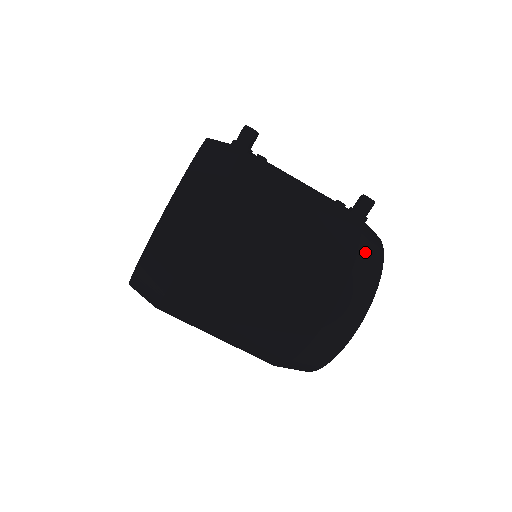
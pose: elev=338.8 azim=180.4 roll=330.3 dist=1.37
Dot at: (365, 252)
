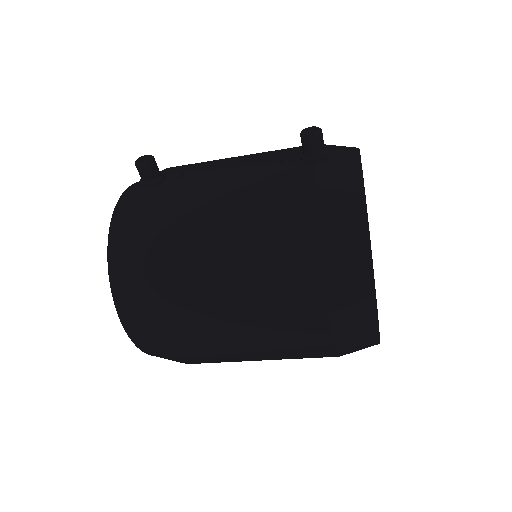
Dot at: (330, 213)
